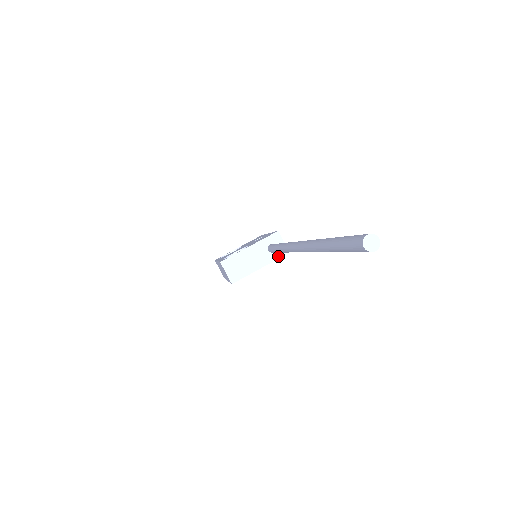
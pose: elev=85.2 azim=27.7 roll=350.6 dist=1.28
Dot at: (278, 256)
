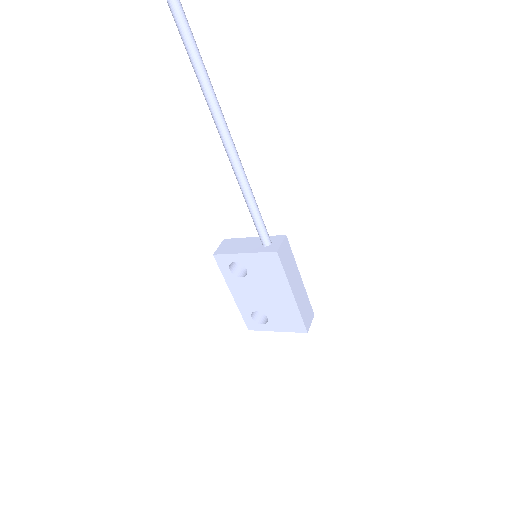
Dot at: (265, 250)
